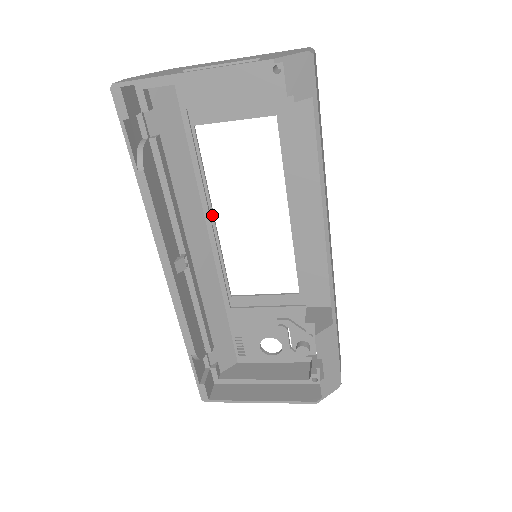
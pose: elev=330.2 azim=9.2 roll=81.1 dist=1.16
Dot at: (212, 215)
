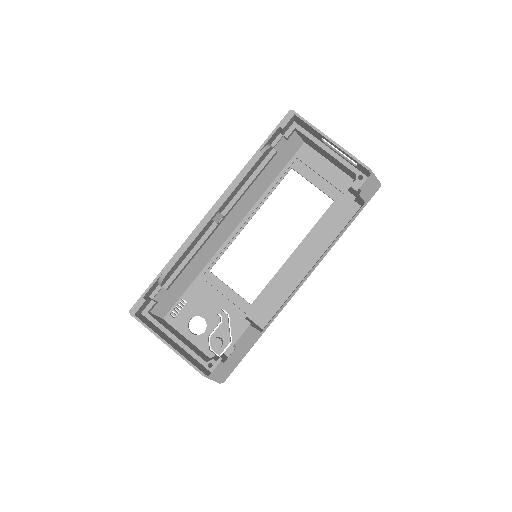
Dot at: (252, 216)
